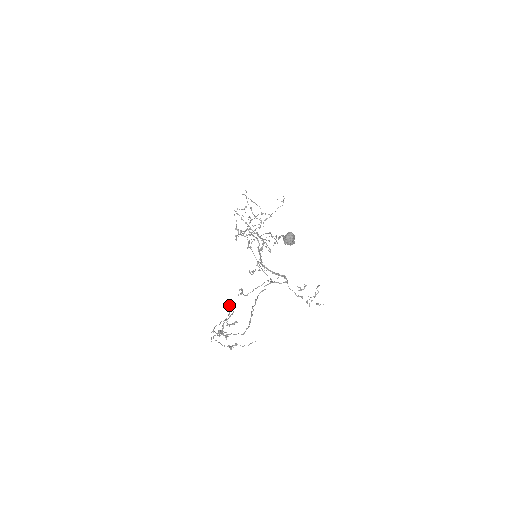
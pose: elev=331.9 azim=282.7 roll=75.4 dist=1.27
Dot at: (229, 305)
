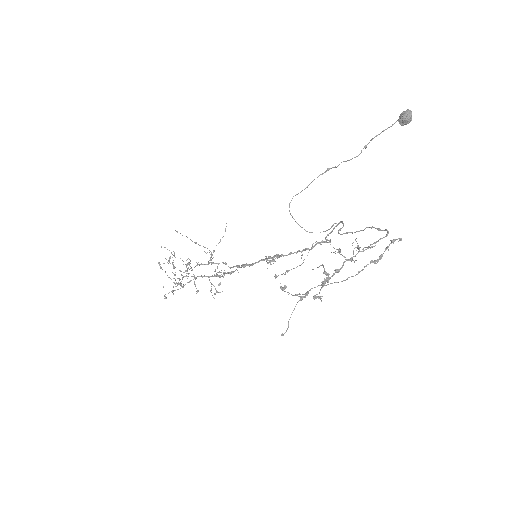
Dot at: (281, 286)
